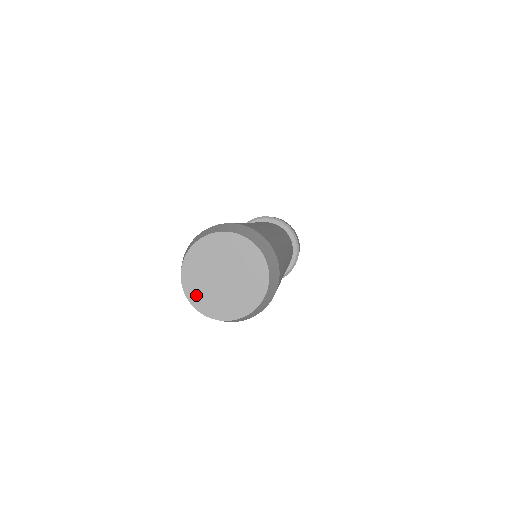
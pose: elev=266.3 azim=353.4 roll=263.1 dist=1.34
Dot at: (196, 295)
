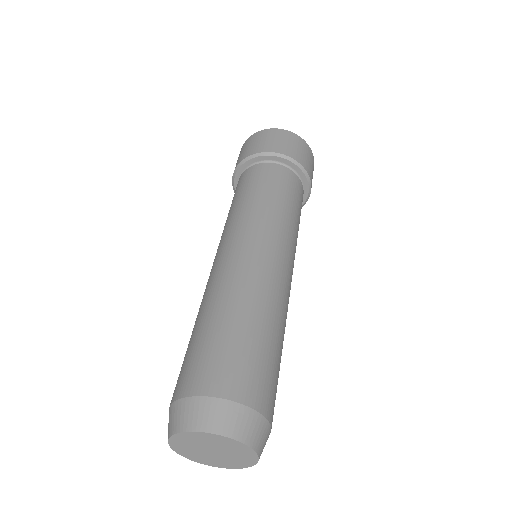
Dot at: (211, 463)
